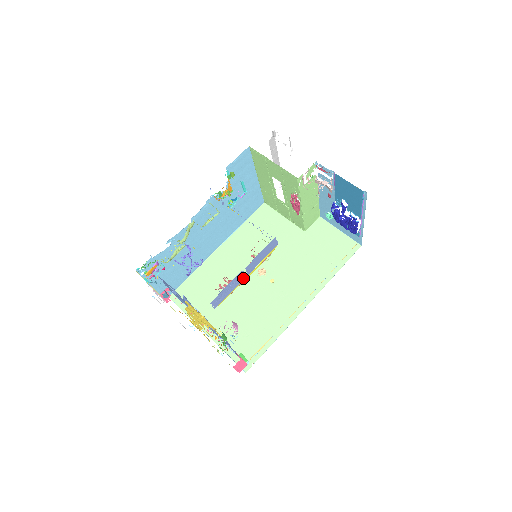
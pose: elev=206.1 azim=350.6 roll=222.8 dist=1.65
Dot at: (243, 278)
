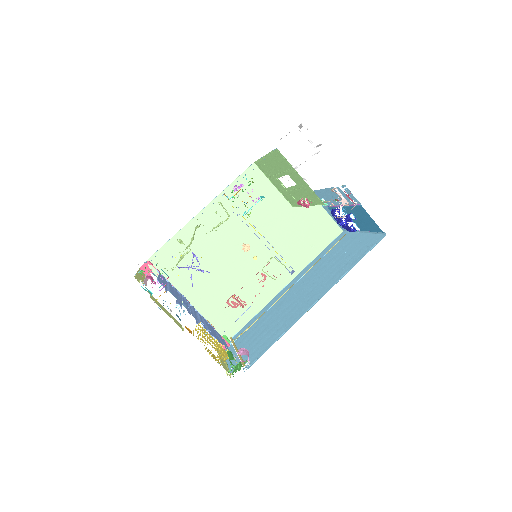
Dot at: occluded
